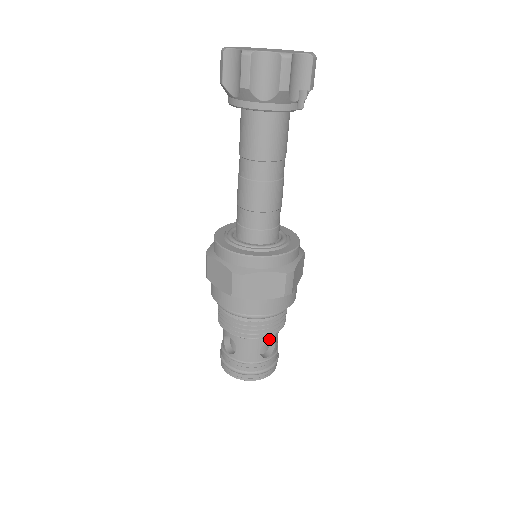
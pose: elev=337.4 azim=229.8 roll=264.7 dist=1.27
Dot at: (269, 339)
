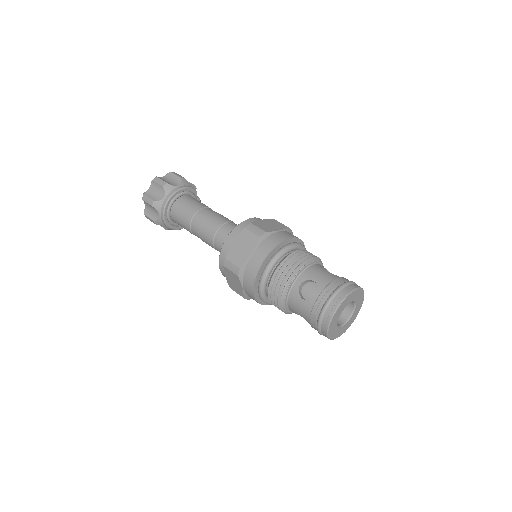
Dot at: occluded
